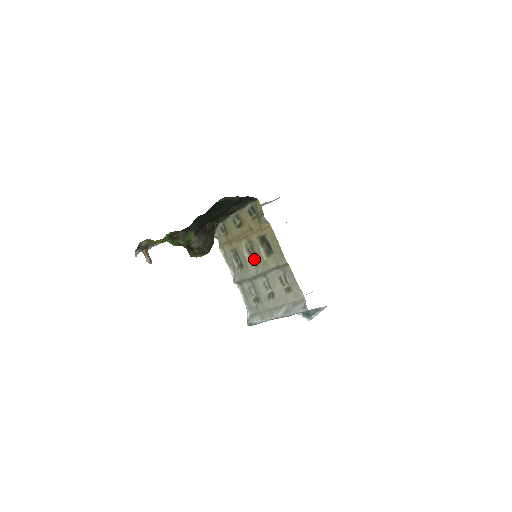
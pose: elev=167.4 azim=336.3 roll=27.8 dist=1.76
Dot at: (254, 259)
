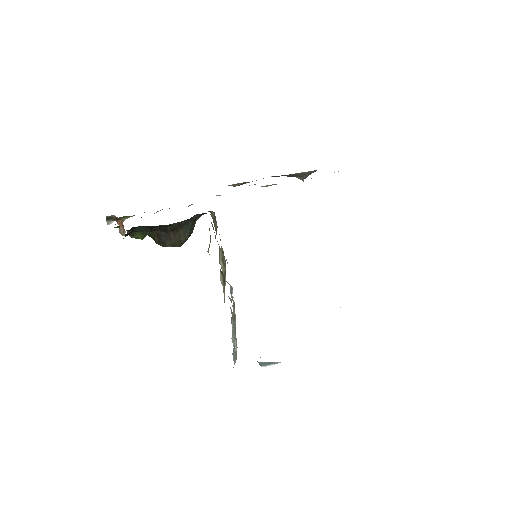
Dot at: occluded
